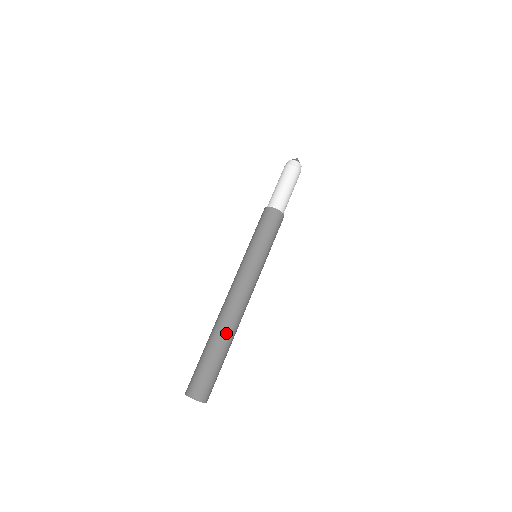
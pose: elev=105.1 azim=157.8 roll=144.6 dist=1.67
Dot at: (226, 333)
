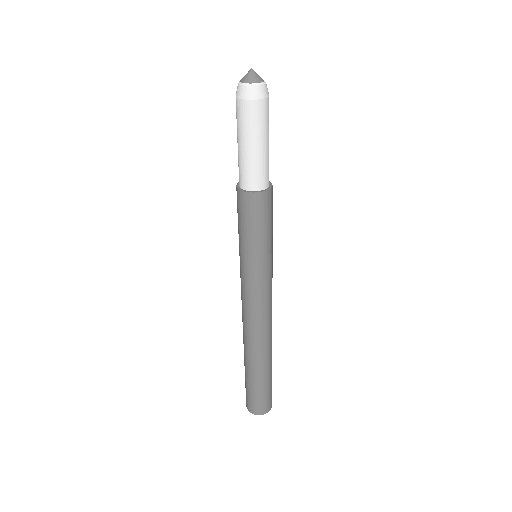
Dot at: (264, 357)
